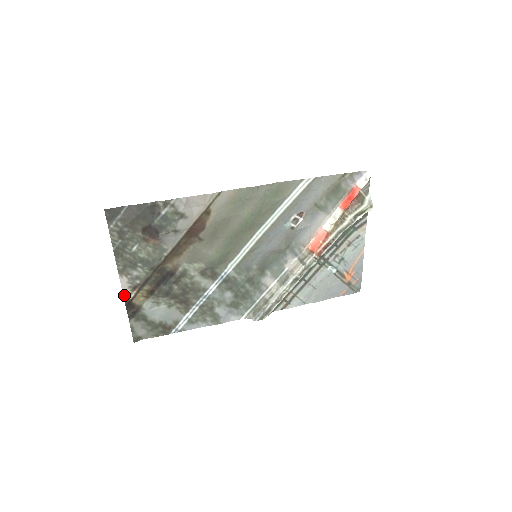
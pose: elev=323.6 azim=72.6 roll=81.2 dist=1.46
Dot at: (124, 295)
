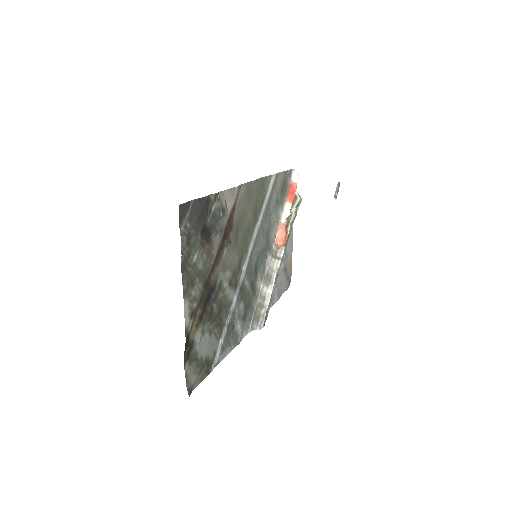
Dot at: (185, 327)
